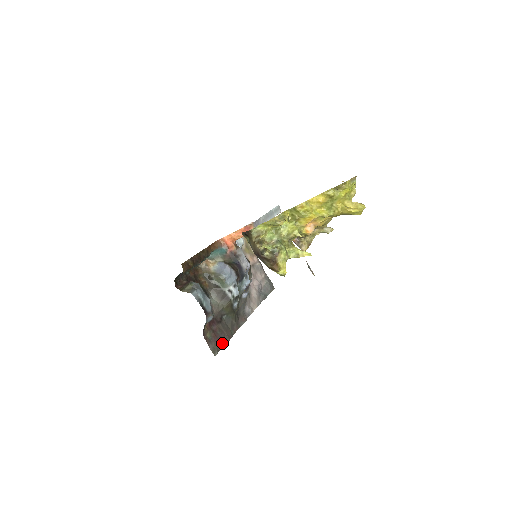
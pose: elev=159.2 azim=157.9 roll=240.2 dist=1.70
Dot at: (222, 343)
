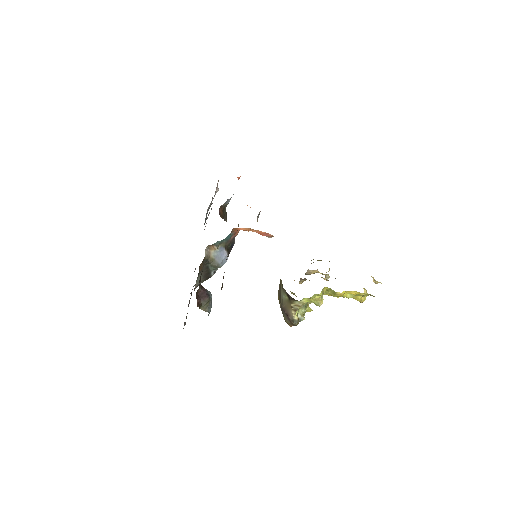
Dot at: occluded
